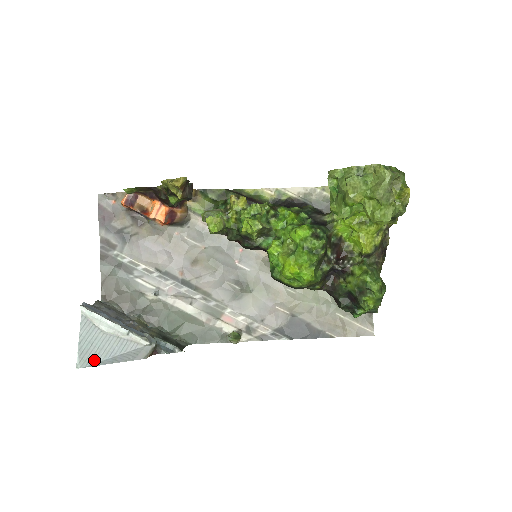
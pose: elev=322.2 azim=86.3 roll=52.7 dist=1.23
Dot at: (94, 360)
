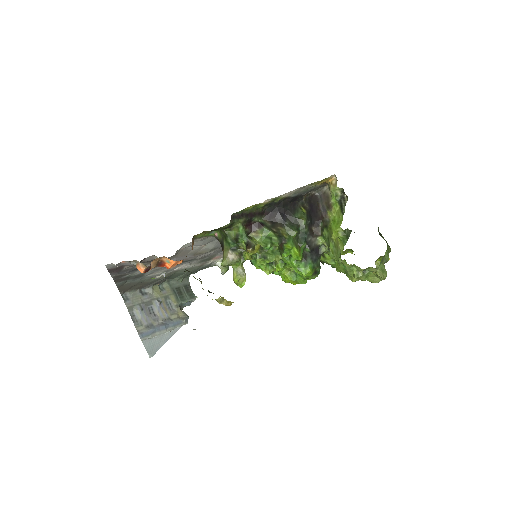
Dot at: (158, 349)
